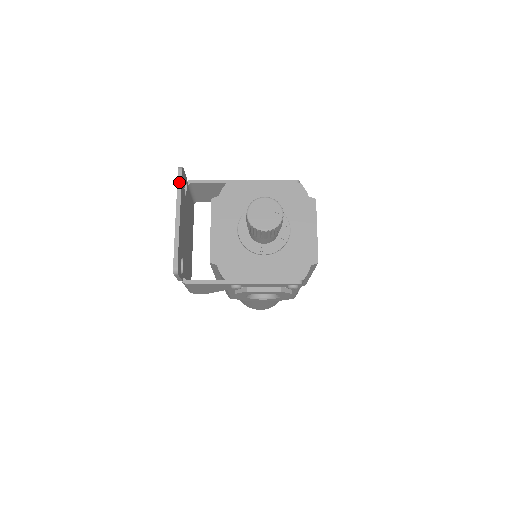
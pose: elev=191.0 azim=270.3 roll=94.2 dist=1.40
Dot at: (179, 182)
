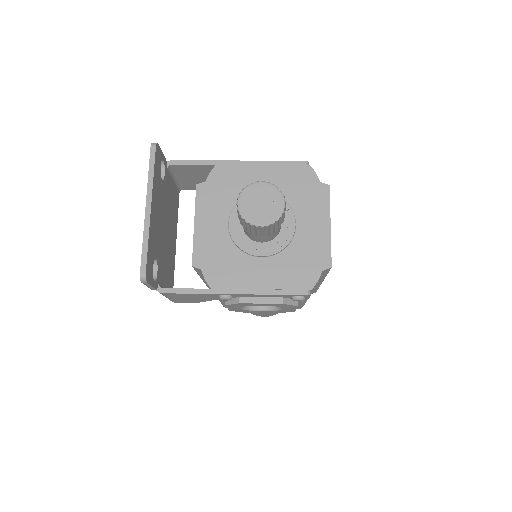
Dot at: (151, 162)
